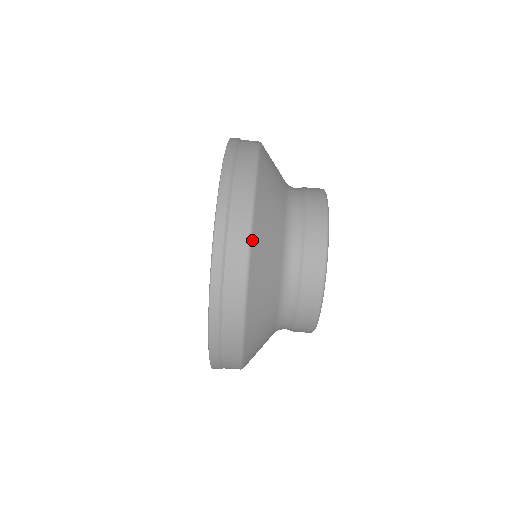
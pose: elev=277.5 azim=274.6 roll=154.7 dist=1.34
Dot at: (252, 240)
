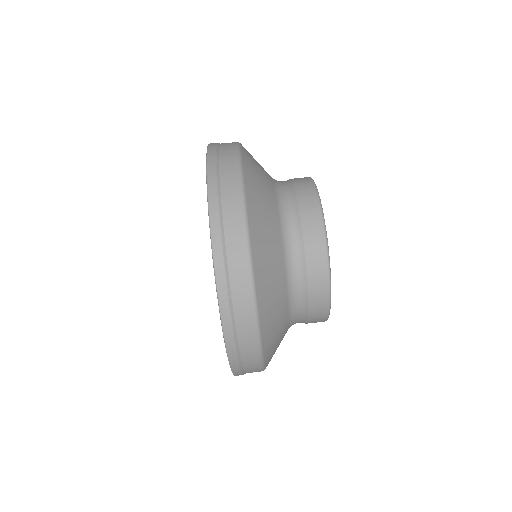
Dot at: (264, 362)
